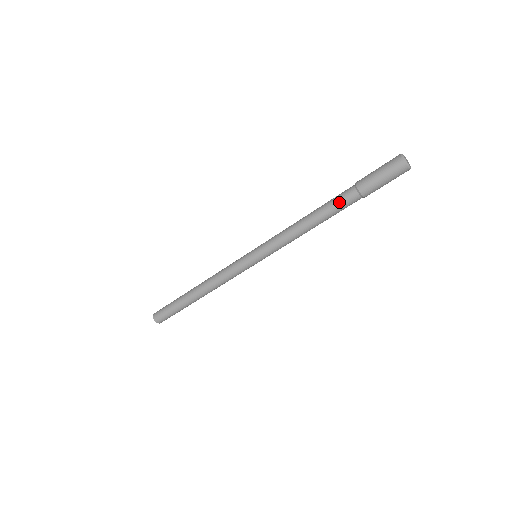
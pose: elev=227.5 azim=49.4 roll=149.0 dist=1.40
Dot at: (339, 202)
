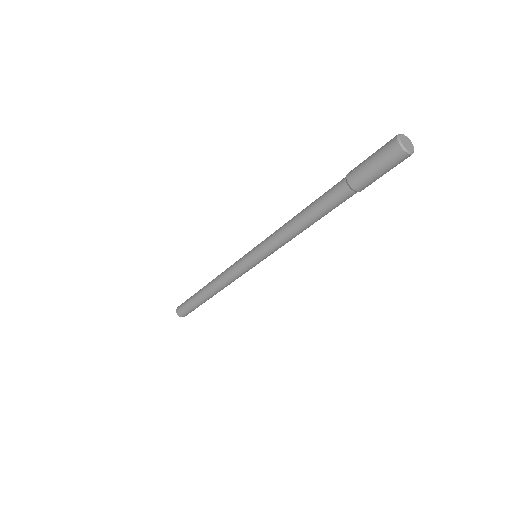
Dot at: (333, 203)
